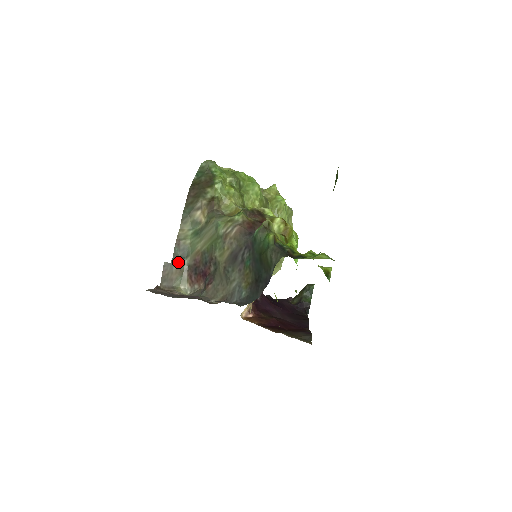
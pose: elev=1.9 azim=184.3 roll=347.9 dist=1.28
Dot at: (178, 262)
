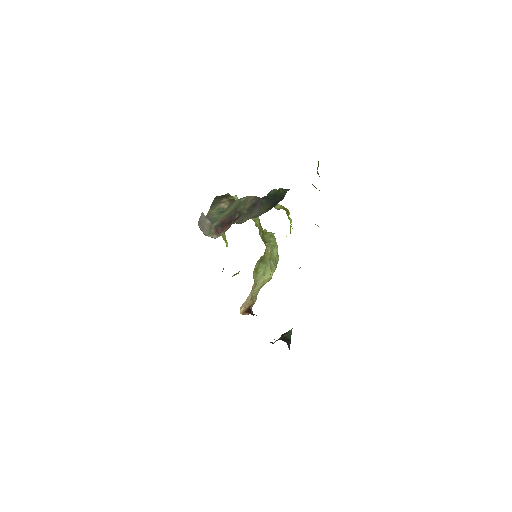
Dot at: (209, 220)
